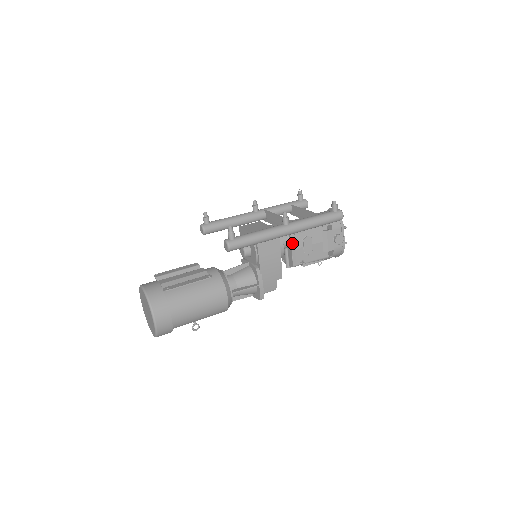
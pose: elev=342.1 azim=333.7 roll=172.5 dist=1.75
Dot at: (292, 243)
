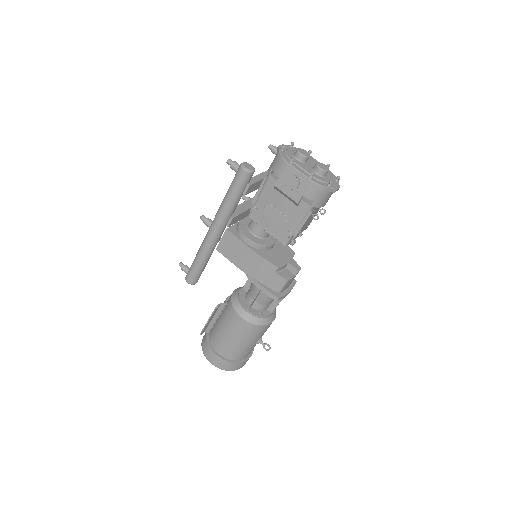
Dot at: (260, 225)
